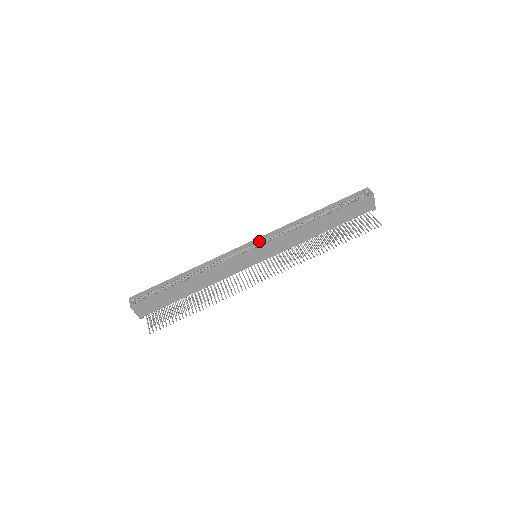
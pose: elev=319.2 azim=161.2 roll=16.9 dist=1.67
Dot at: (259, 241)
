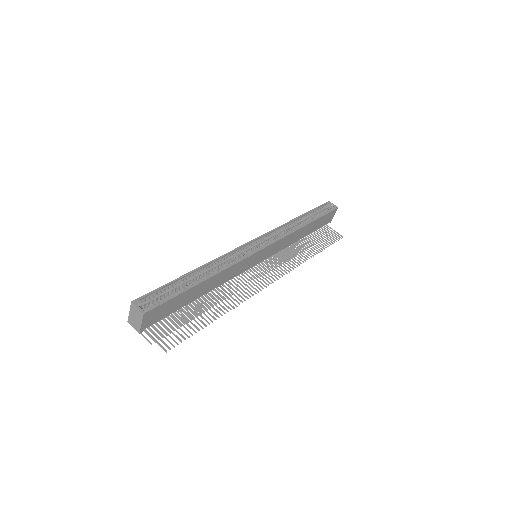
Dot at: (261, 239)
